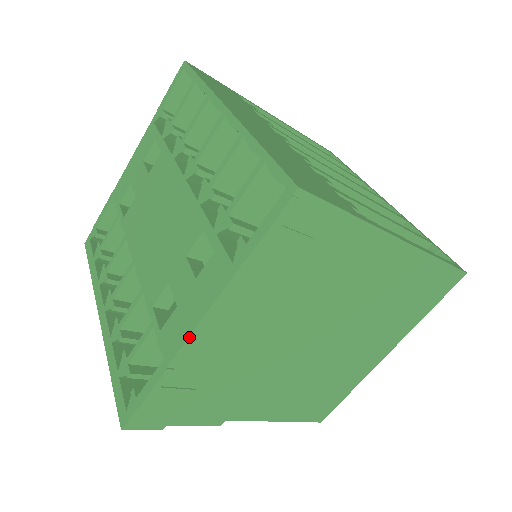
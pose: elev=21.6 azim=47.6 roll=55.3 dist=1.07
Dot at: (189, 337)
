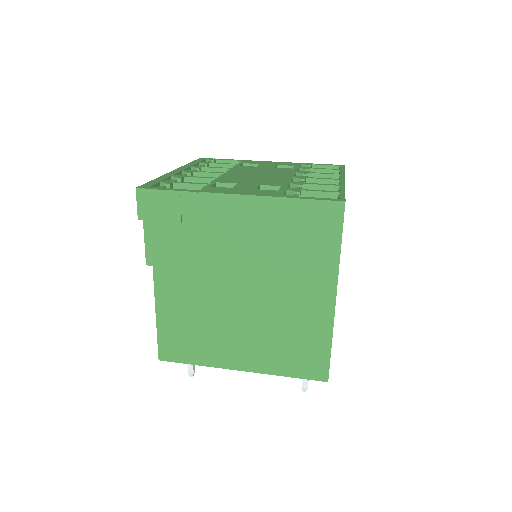
Dot at: (226, 194)
